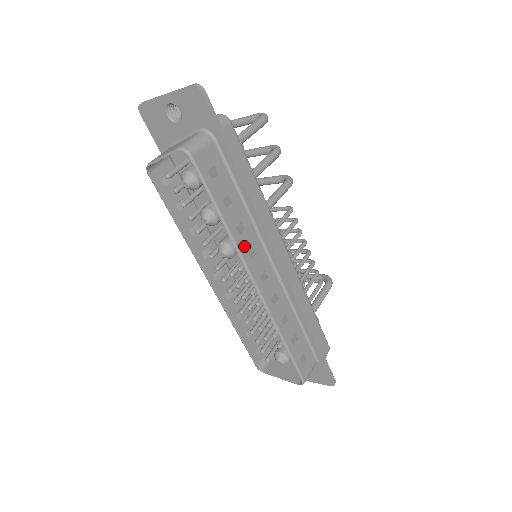
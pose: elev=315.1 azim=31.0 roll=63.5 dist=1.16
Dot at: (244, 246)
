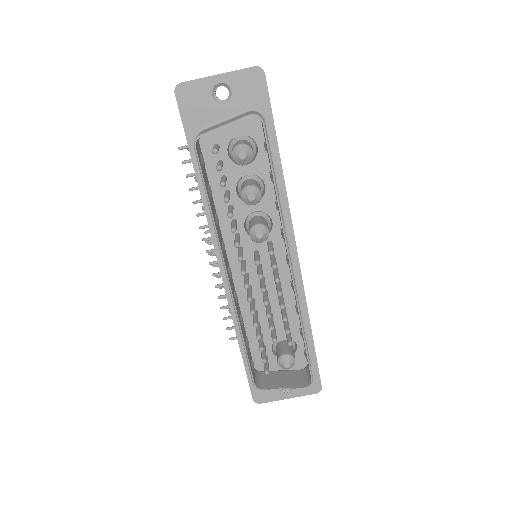
Dot at: occluded
